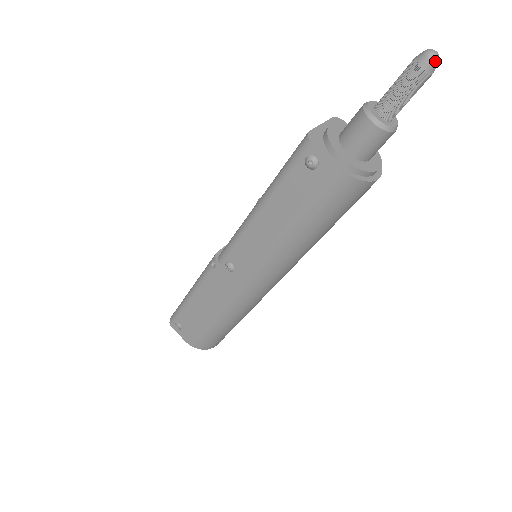
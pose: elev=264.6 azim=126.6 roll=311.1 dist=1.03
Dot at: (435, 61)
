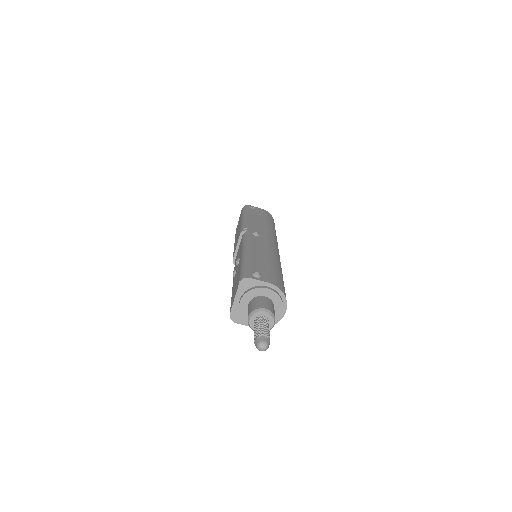
Dot at: occluded
